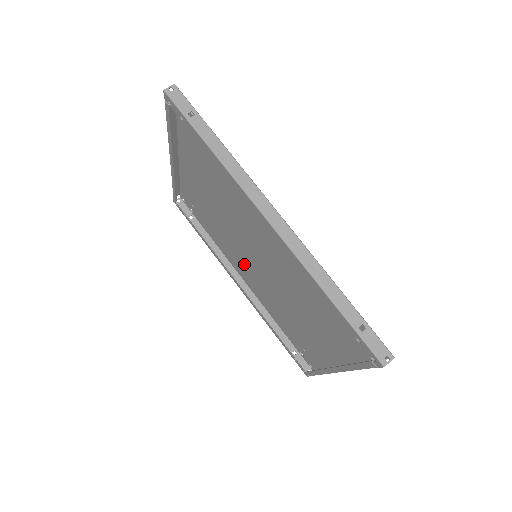
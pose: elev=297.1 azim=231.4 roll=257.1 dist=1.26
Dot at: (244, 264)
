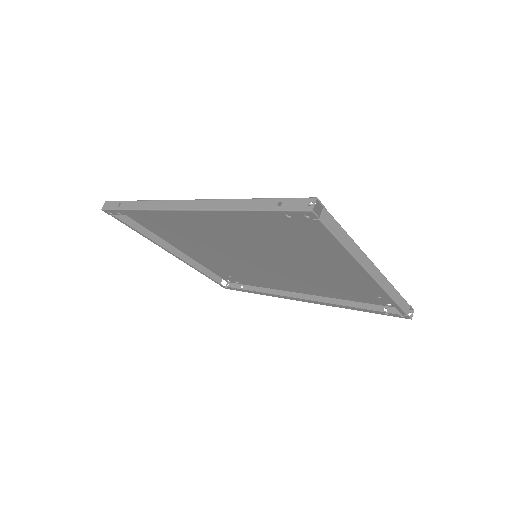
Dot at: (278, 277)
